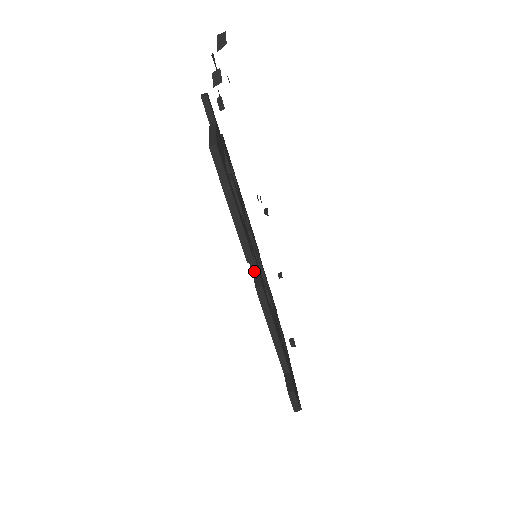
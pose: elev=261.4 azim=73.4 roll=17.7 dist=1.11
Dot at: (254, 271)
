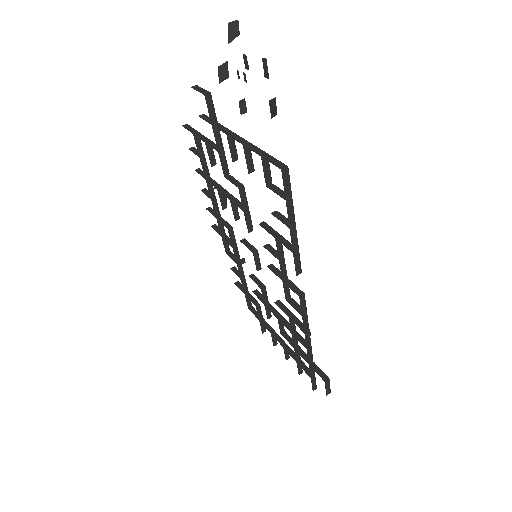
Dot at: (284, 278)
